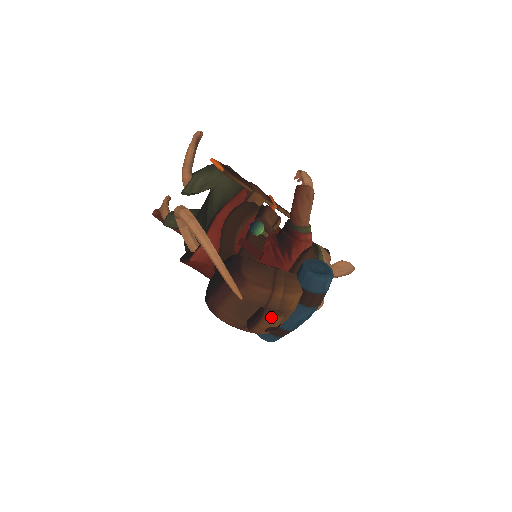
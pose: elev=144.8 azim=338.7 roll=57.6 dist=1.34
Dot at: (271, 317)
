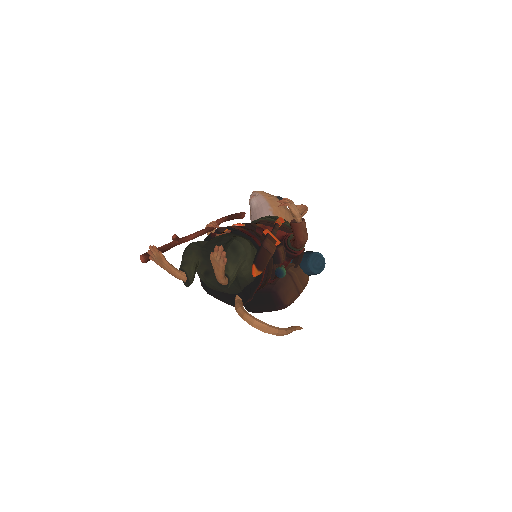
Dot at: occluded
